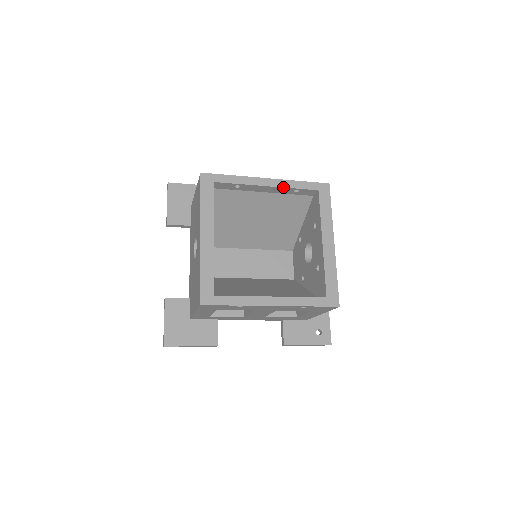
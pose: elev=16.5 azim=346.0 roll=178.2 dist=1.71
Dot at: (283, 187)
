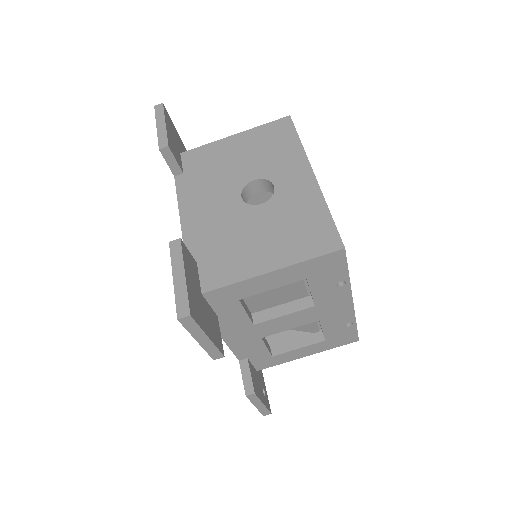
Dot at: occluded
